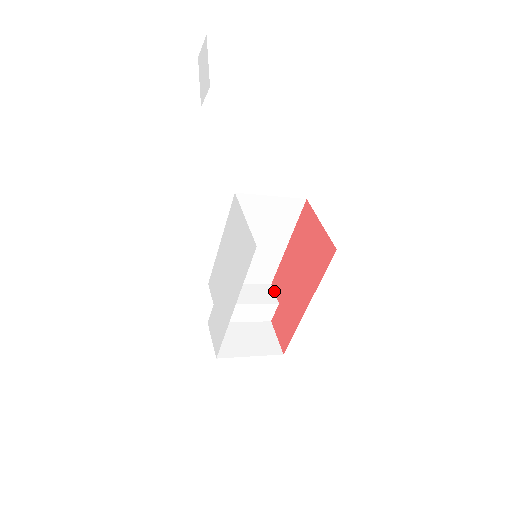
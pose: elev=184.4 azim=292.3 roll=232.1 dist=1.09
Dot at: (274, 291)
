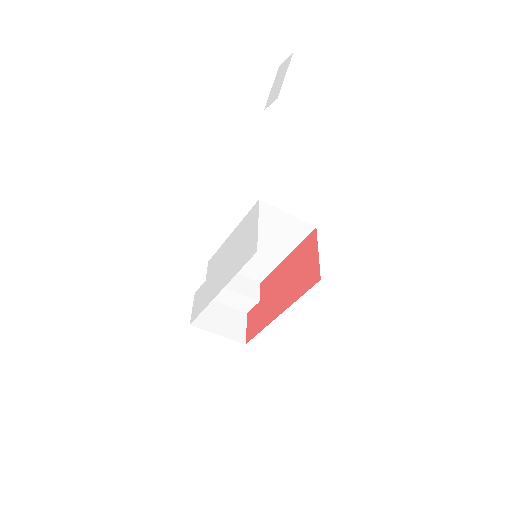
Dot at: (260, 290)
